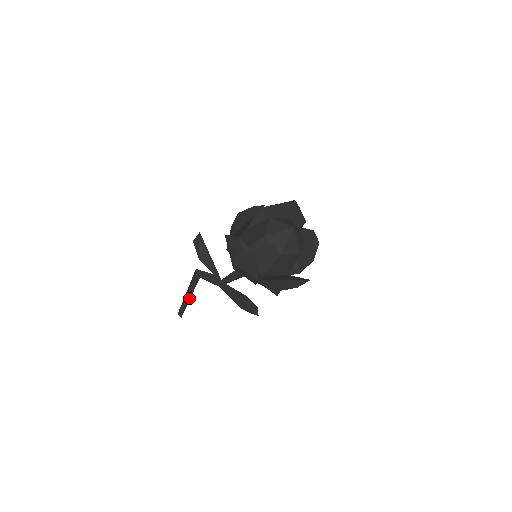
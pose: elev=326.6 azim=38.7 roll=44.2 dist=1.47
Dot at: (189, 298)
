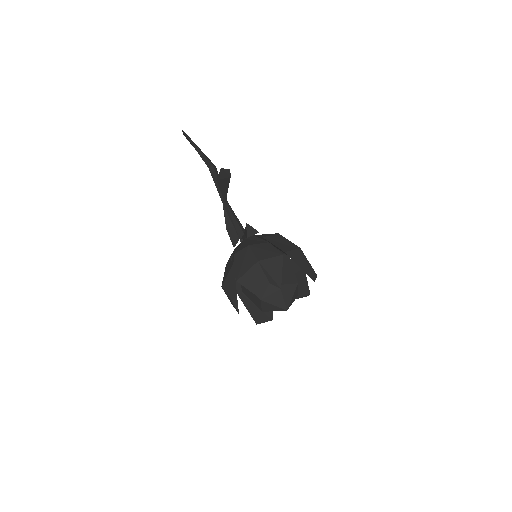
Dot at: occluded
